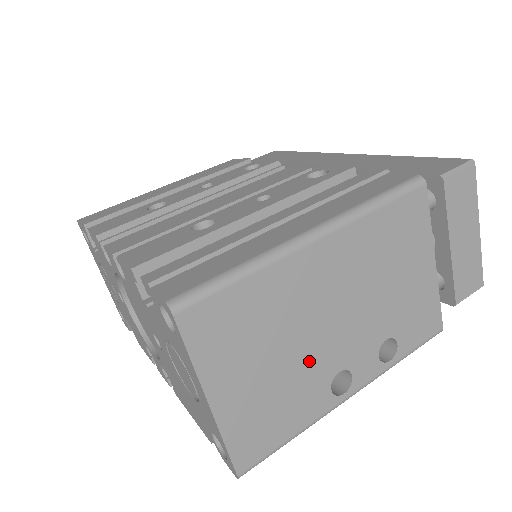
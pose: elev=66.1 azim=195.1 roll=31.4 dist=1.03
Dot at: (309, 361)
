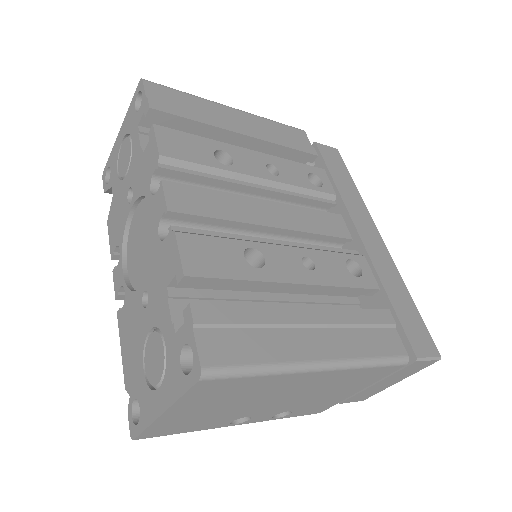
Dot at: (238, 410)
